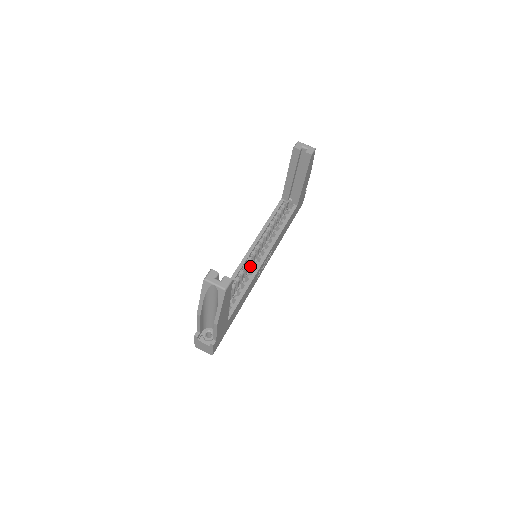
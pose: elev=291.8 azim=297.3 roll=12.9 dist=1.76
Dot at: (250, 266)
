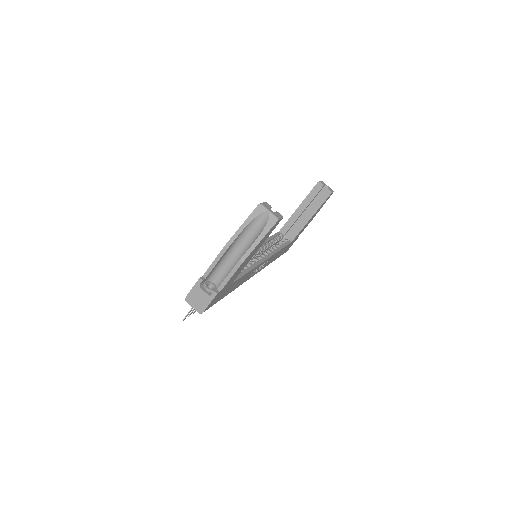
Dot at: (249, 262)
